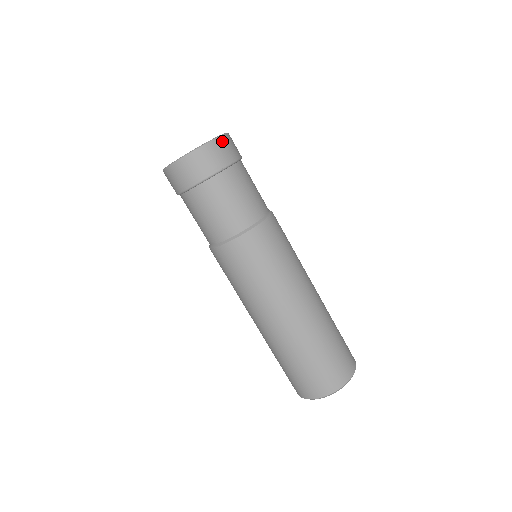
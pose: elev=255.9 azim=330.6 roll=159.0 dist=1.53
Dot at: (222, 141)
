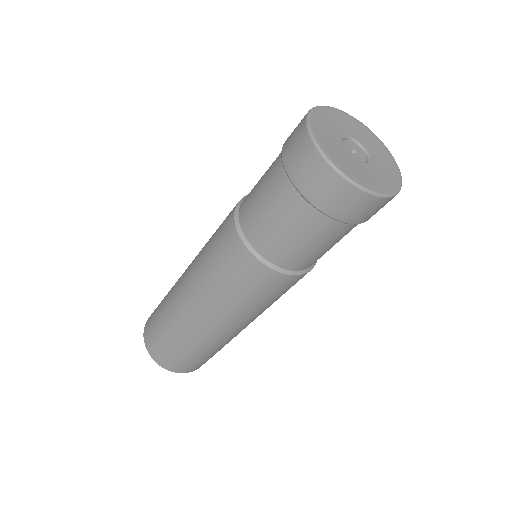
Dot at: occluded
